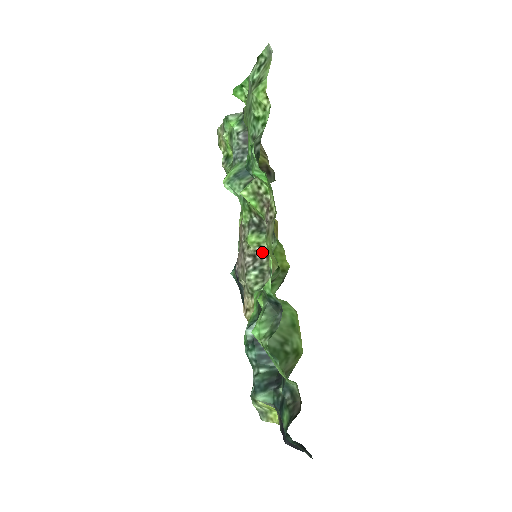
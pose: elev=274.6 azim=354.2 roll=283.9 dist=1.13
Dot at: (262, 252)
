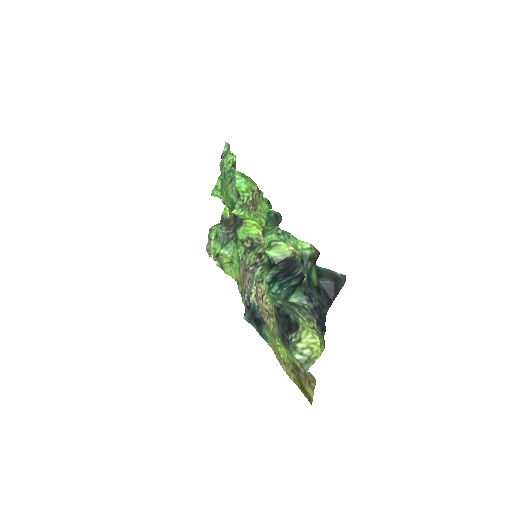
Dot at: (260, 255)
